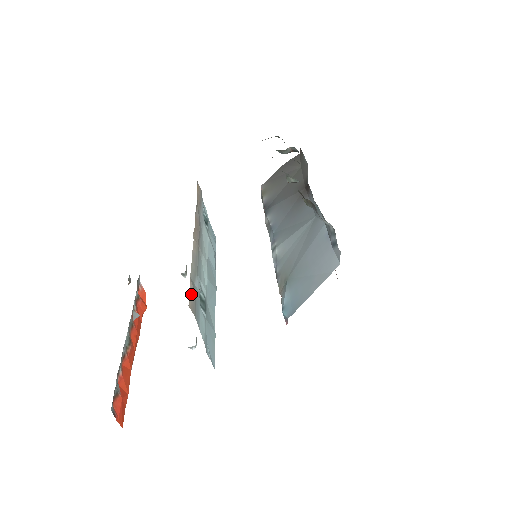
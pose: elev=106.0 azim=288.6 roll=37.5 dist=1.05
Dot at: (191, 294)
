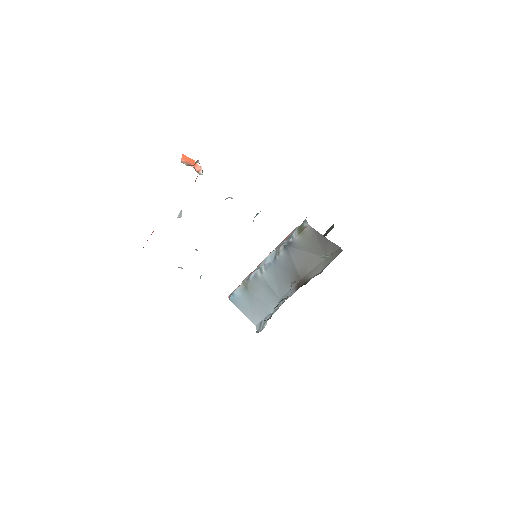
Dot at: occluded
